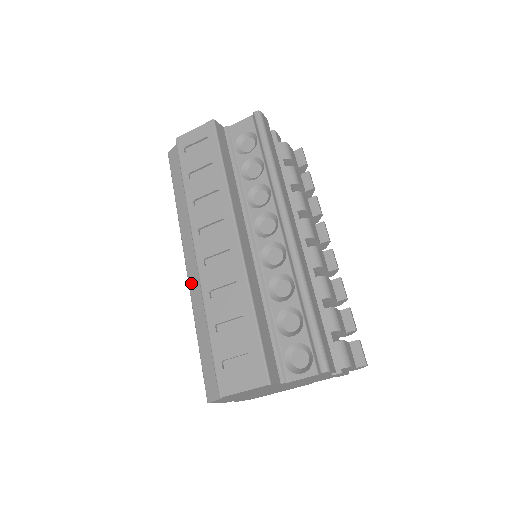
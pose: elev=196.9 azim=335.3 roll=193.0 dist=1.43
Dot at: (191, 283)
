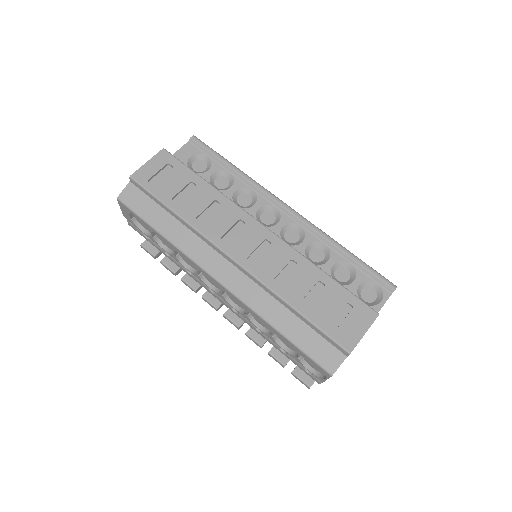
Dot at: (238, 292)
